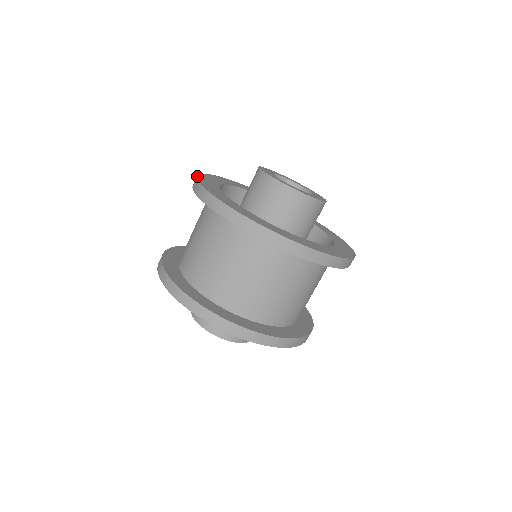
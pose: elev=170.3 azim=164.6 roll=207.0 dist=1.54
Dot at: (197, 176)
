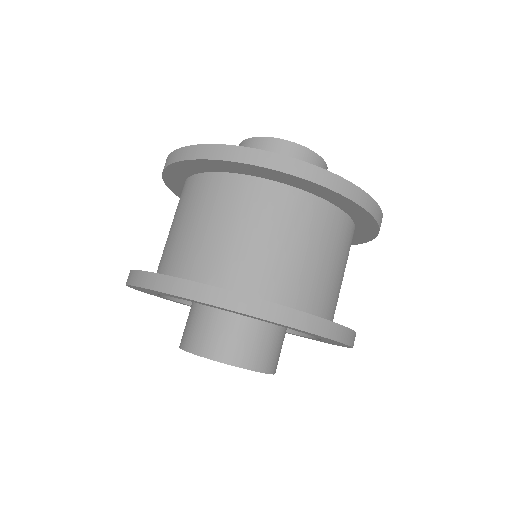
Dot at: occluded
